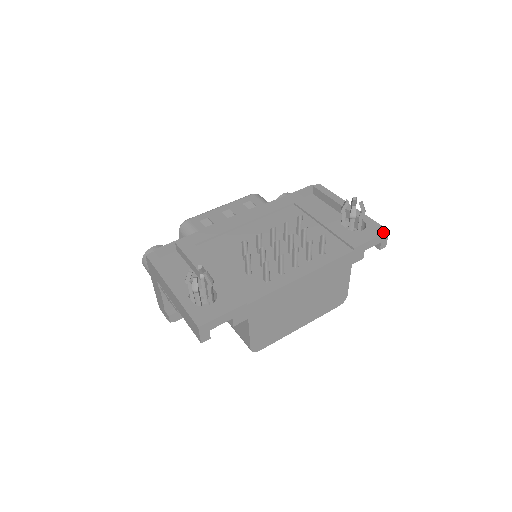
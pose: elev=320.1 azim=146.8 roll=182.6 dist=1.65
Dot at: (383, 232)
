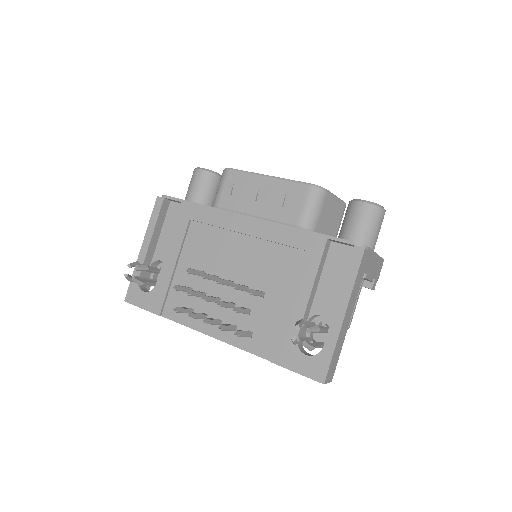
Dot at: (316, 379)
